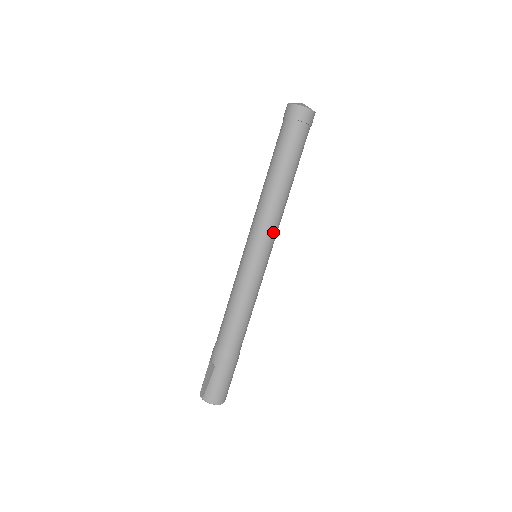
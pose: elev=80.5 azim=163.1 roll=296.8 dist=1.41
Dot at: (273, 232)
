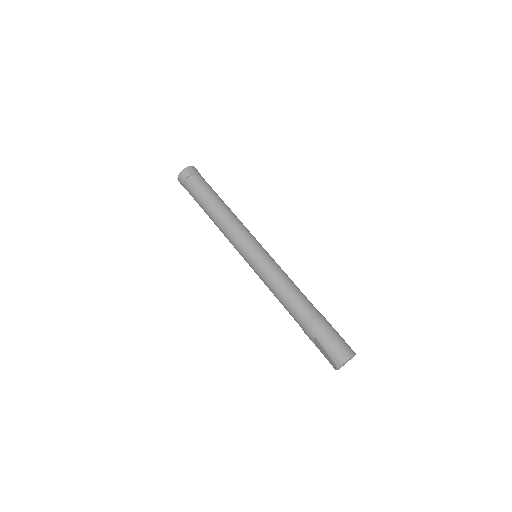
Dot at: (244, 232)
